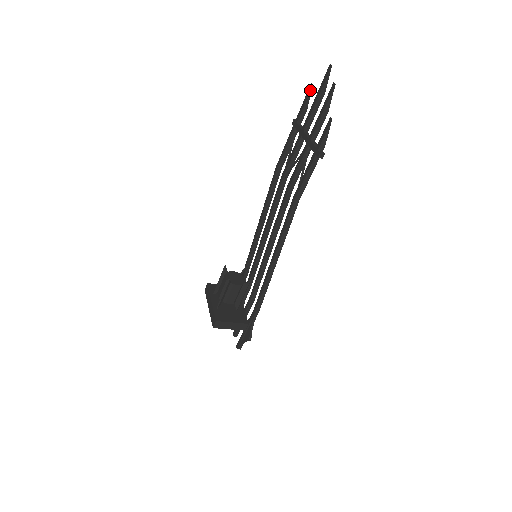
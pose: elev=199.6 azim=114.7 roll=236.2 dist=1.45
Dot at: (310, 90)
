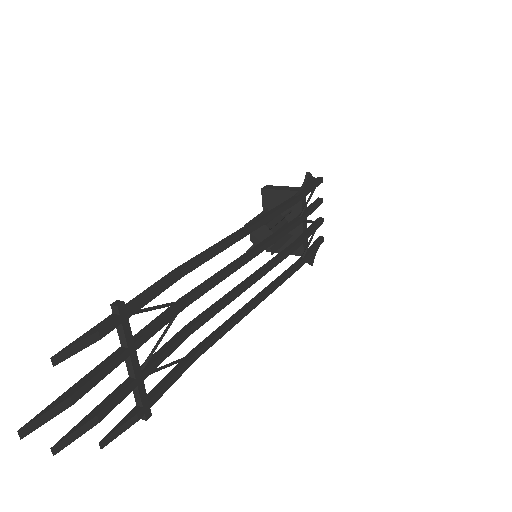
Dot at: (63, 358)
